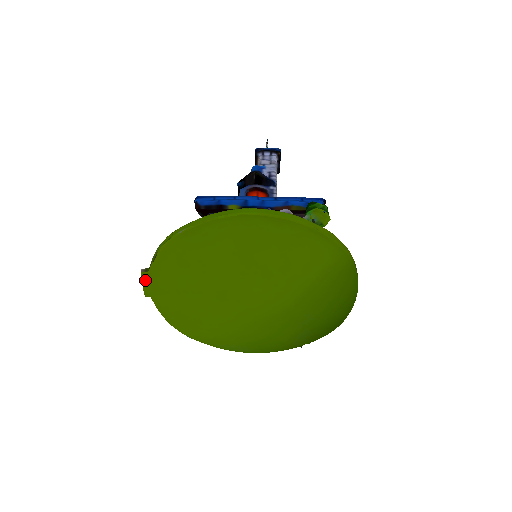
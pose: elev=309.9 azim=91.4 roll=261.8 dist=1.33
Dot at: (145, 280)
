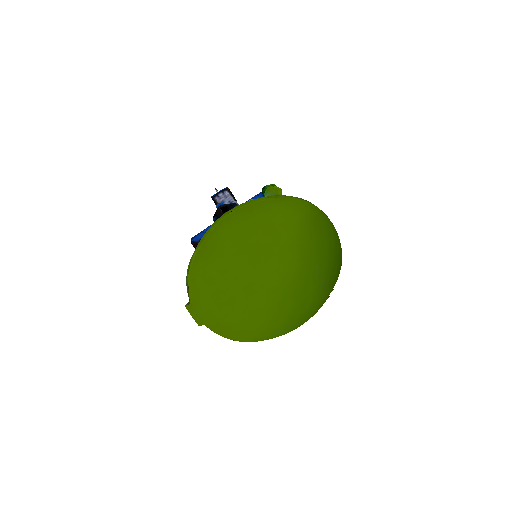
Dot at: (192, 312)
